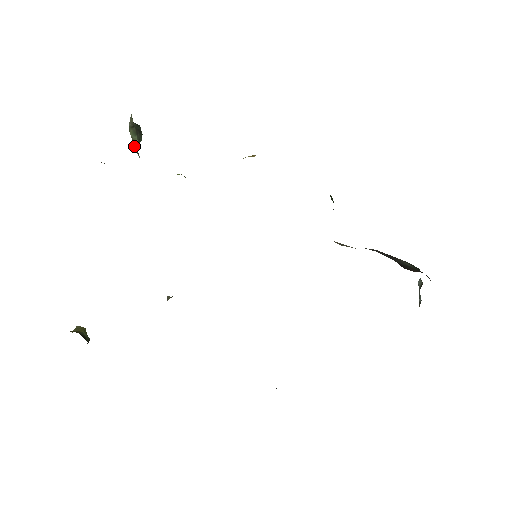
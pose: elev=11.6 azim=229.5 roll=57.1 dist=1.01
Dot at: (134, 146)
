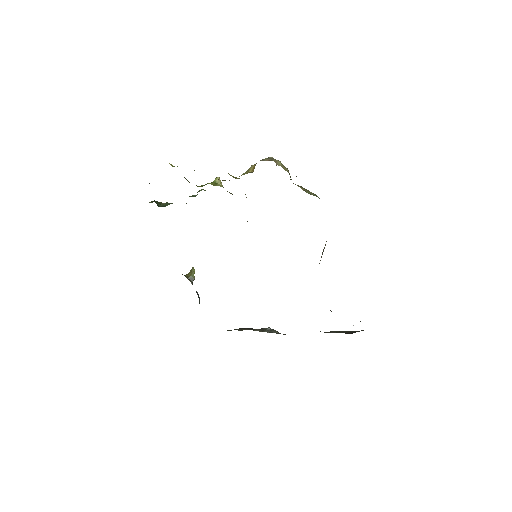
Dot at: occluded
